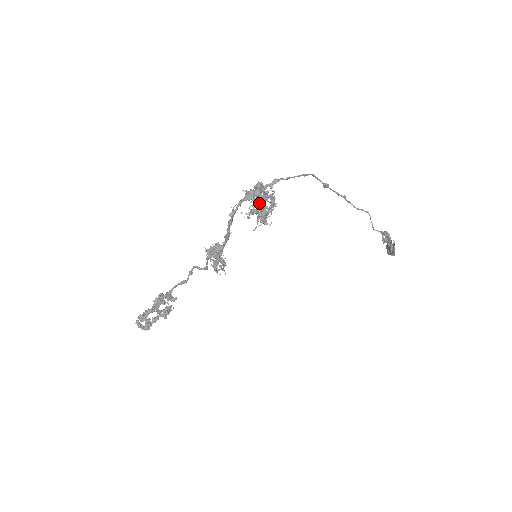
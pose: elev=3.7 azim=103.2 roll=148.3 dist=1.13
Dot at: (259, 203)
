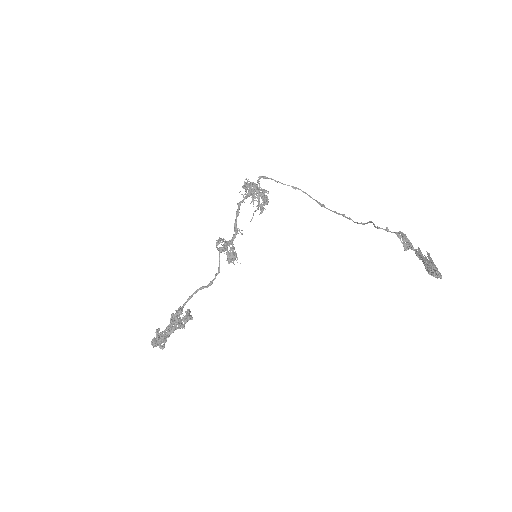
Dot at: occluded
